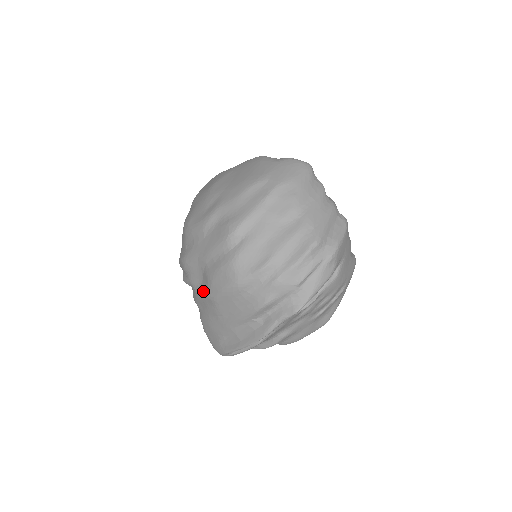
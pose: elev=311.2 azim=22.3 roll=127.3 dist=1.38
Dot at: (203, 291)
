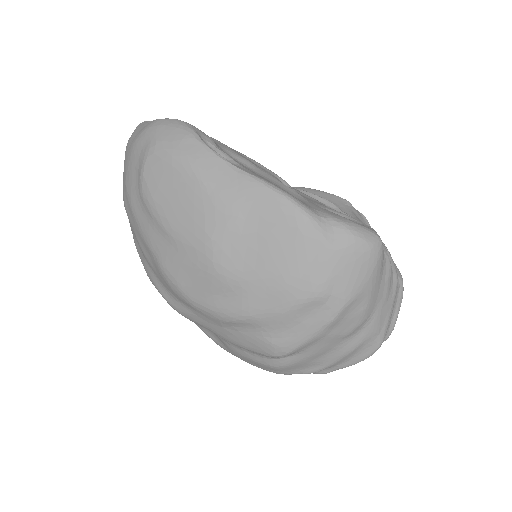
Dot at: (215, 342)
